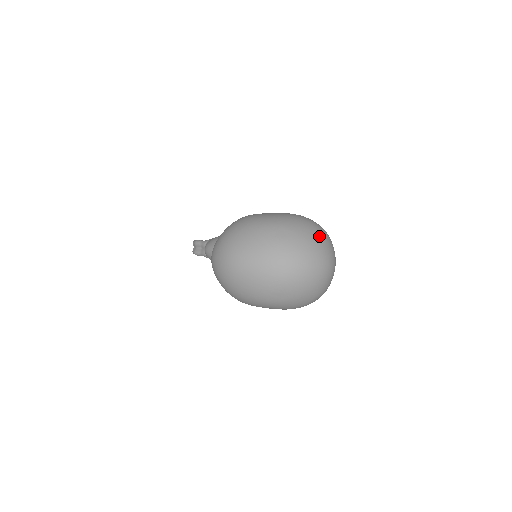
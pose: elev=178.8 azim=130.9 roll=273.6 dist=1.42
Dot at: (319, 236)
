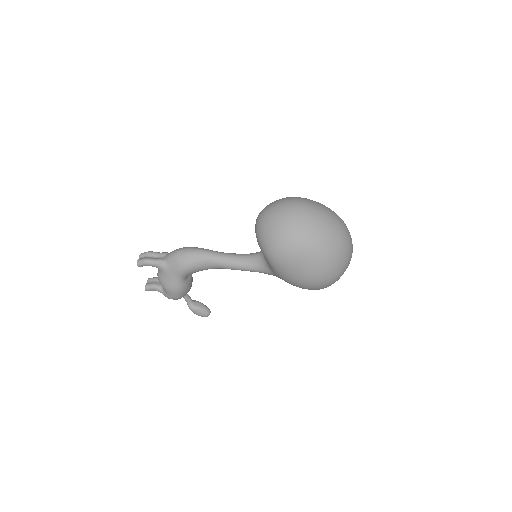
Dot at: occluded
